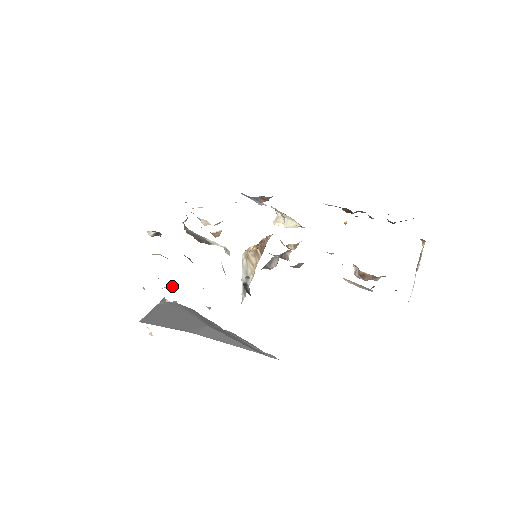
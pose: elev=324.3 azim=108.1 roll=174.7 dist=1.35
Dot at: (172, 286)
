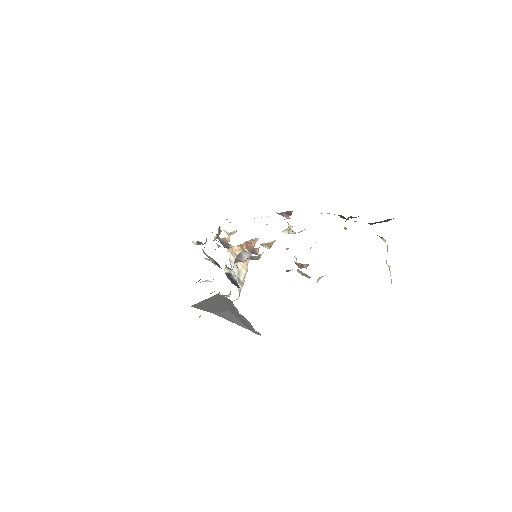
Dot at: (210, 281)
